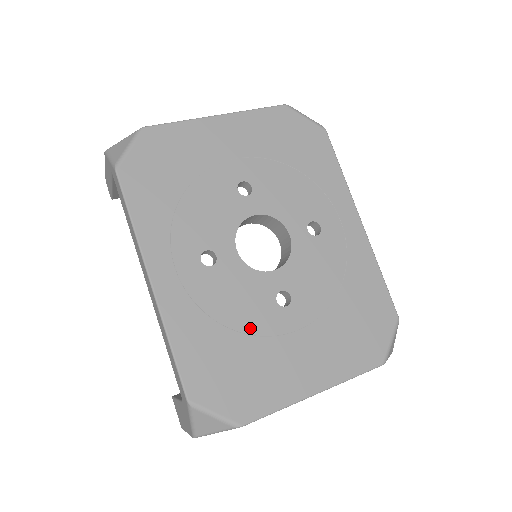
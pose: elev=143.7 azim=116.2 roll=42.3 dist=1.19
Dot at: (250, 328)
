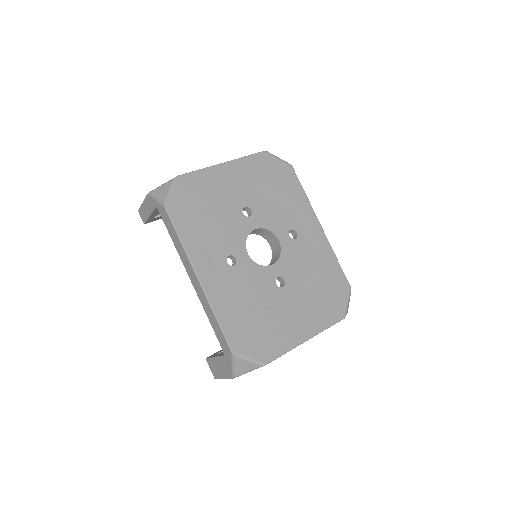
Dot at: (263, 303)
